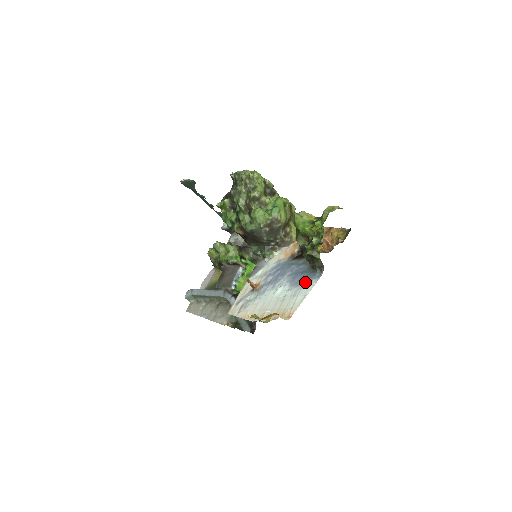
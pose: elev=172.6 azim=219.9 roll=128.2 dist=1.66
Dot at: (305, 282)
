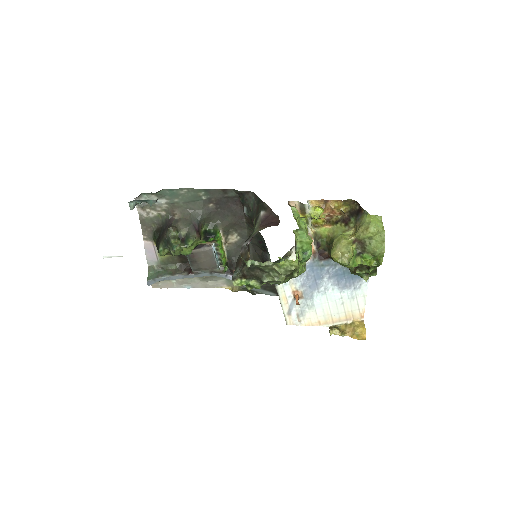
Dot at: (355, 284)
